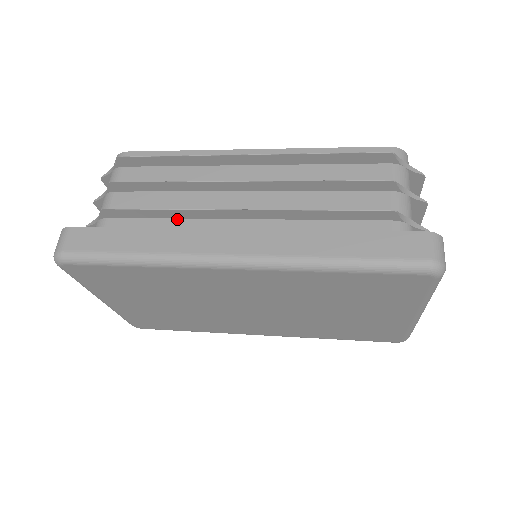
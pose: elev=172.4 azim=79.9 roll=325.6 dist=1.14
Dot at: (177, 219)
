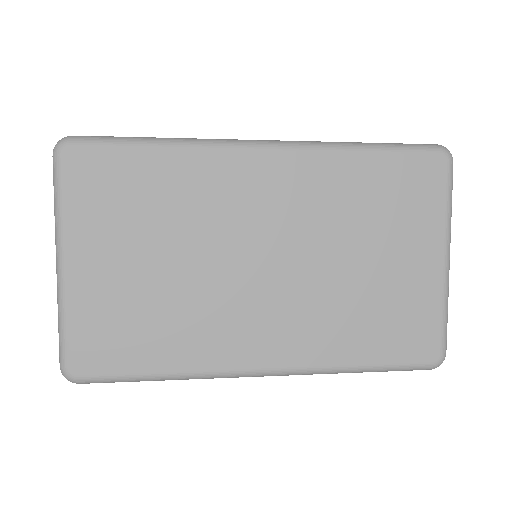
Dot at: occluded
